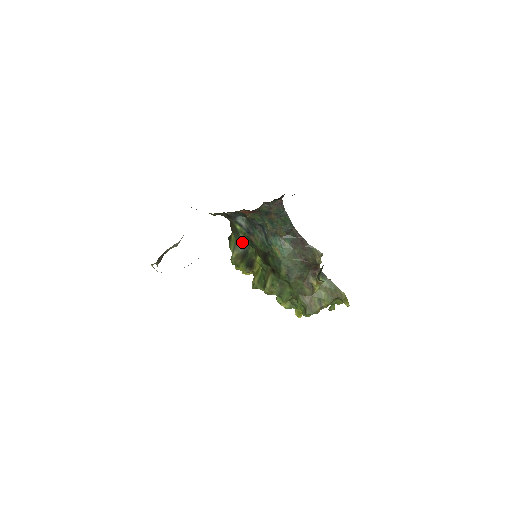
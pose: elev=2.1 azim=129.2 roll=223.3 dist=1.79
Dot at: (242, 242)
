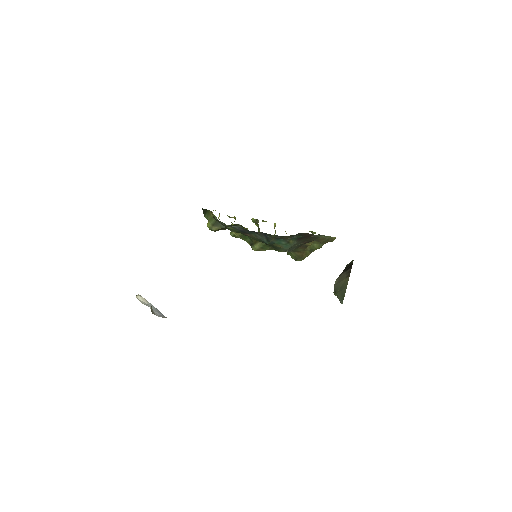
Dot at: occluded
